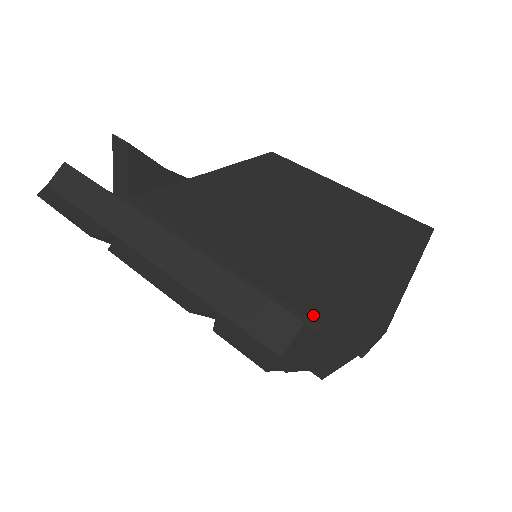
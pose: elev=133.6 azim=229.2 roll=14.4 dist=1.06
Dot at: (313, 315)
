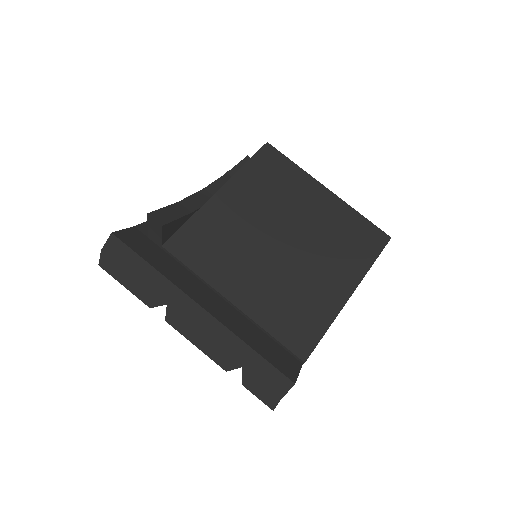
Dot at: (299, 353)
